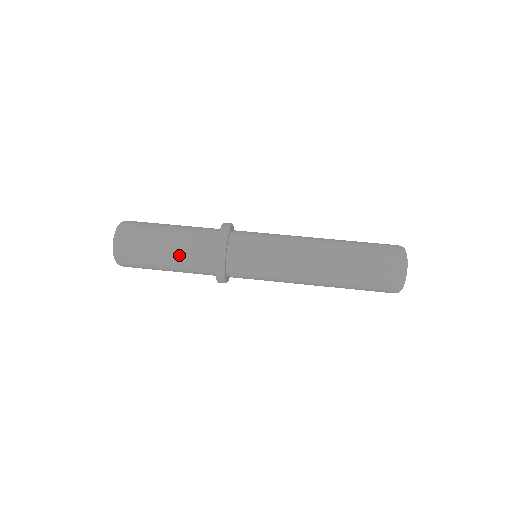
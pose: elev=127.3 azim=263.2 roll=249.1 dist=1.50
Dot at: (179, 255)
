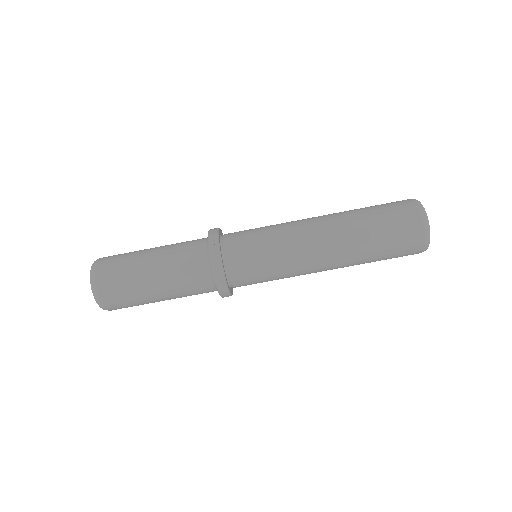
Dot at: occluded
